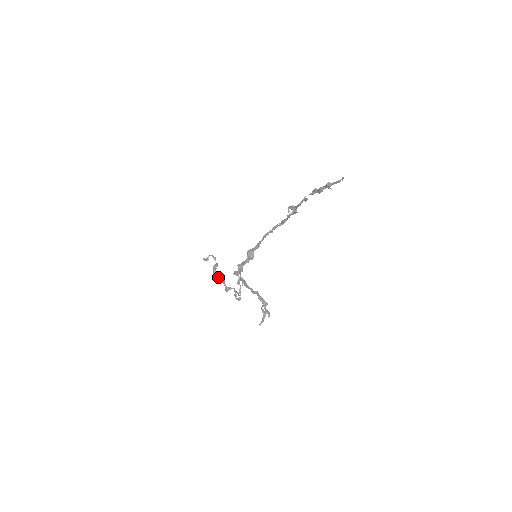
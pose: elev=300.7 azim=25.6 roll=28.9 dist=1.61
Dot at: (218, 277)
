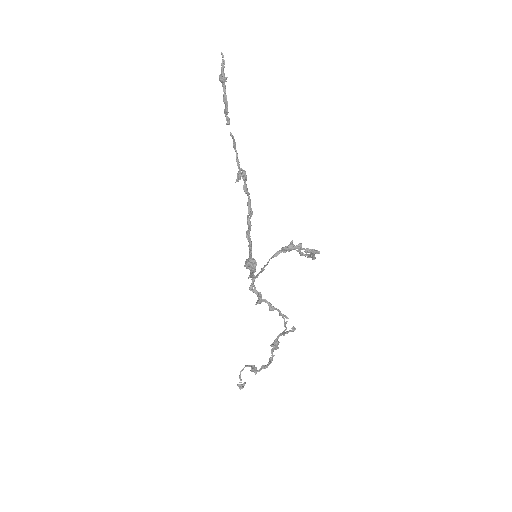
Dot at: (262, 365)
